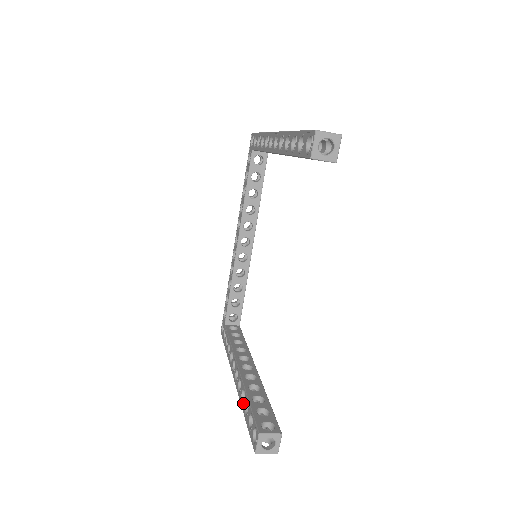
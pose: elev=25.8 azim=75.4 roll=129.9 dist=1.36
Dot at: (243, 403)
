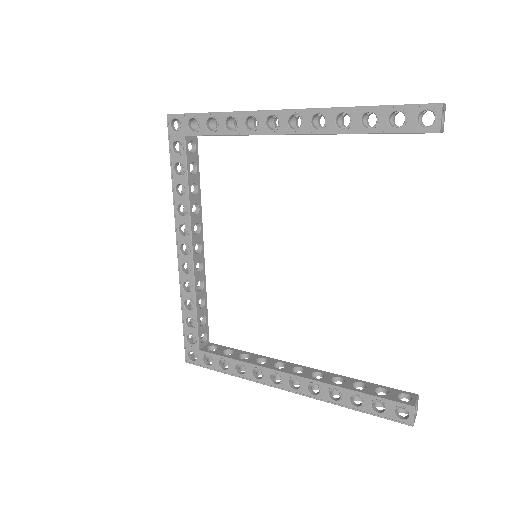
Dot at: (341, 400)
